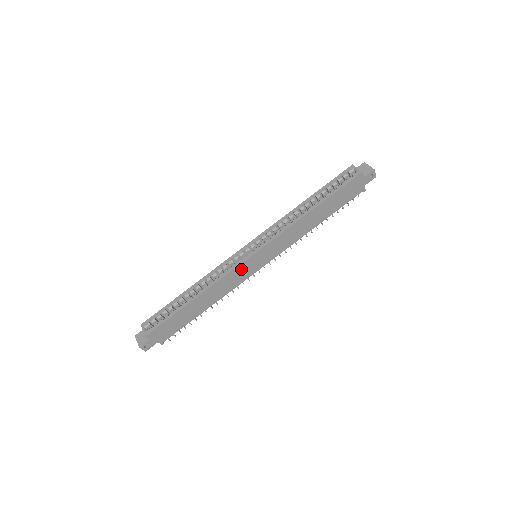
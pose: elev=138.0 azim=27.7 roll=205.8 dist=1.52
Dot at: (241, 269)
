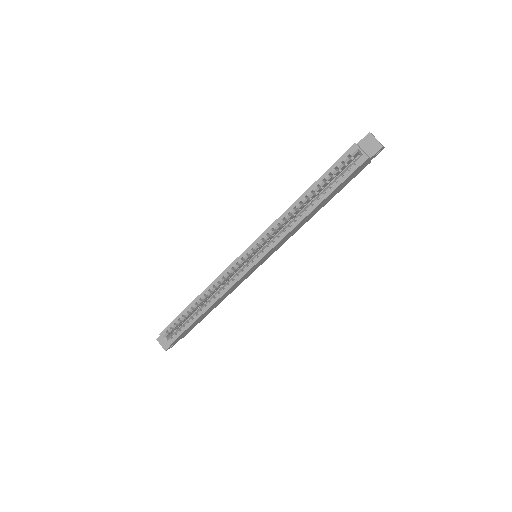
Dot at: (244, 276)
